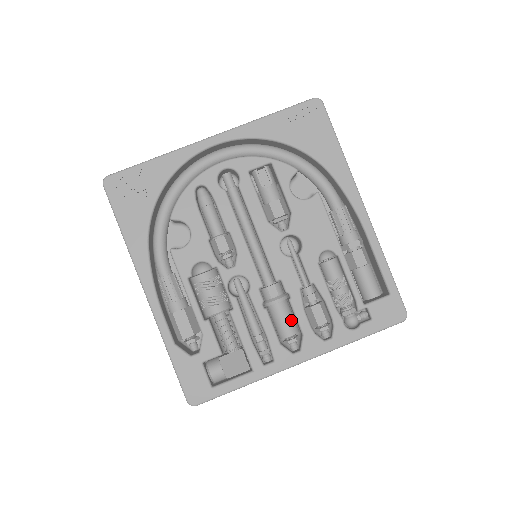
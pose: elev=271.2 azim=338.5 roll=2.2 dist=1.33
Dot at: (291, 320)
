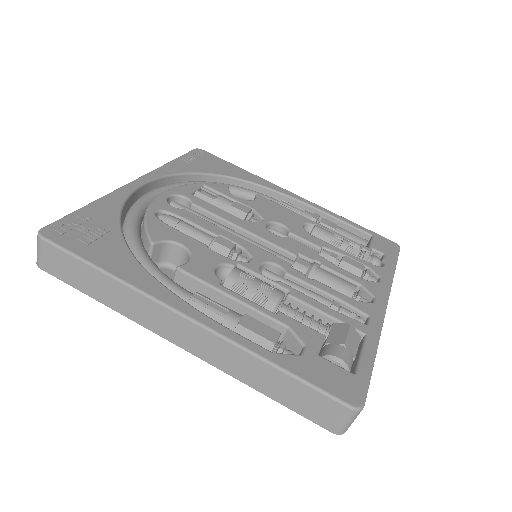
Dot at: (340, 278)
